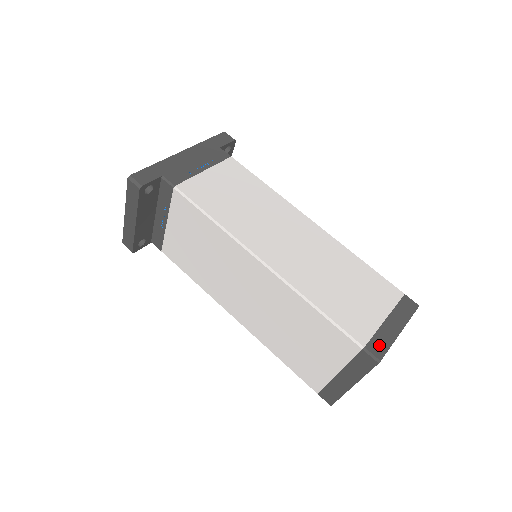
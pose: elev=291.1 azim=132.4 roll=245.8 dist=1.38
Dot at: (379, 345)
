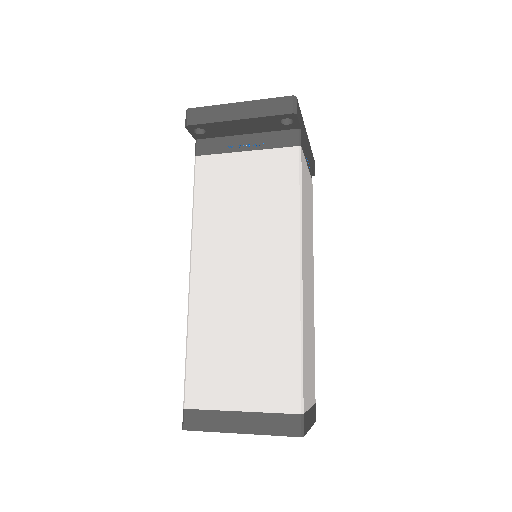
Dot at: (306, 423)
